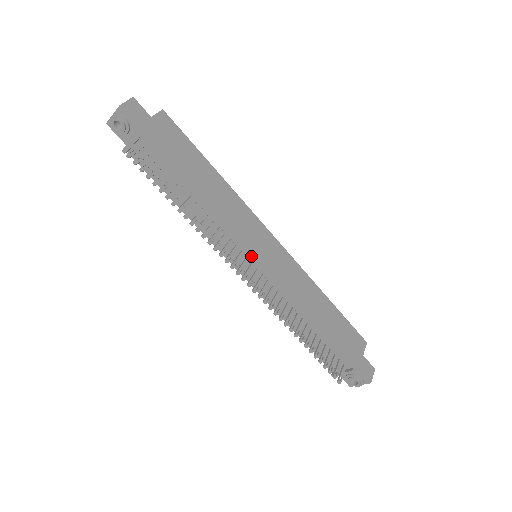
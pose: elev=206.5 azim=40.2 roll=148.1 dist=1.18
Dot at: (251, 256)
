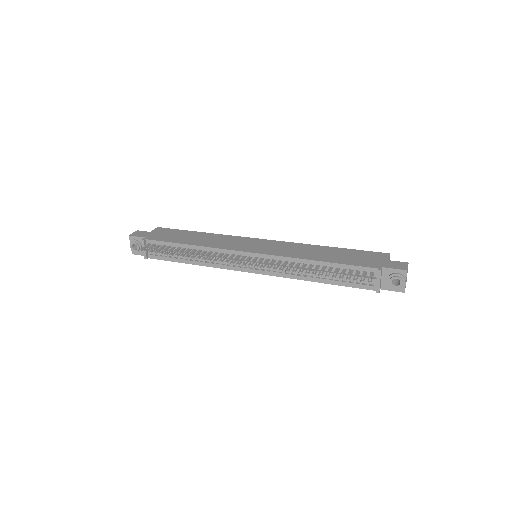
Dot at: (244, 252)
